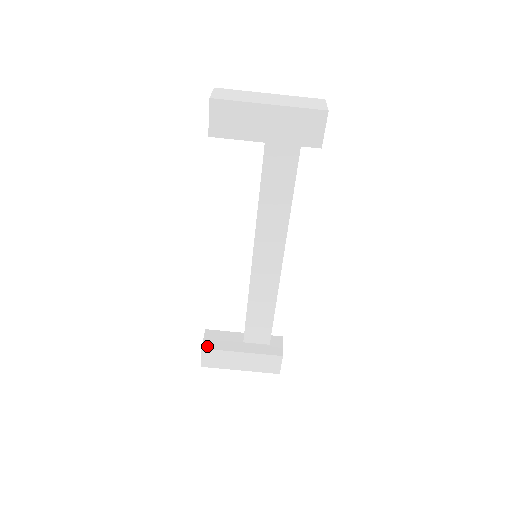
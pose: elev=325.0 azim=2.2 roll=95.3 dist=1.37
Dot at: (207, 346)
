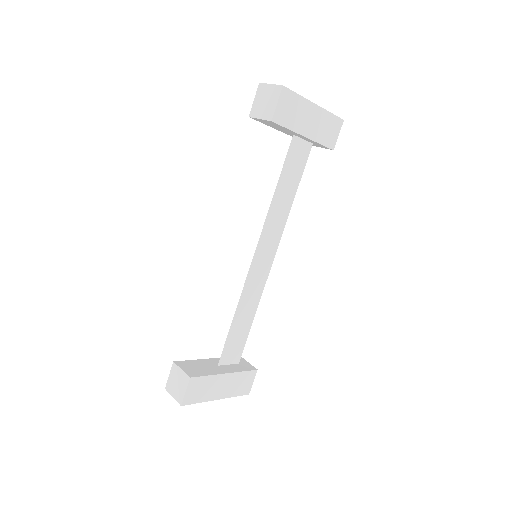
Dot at: (193, 374)
